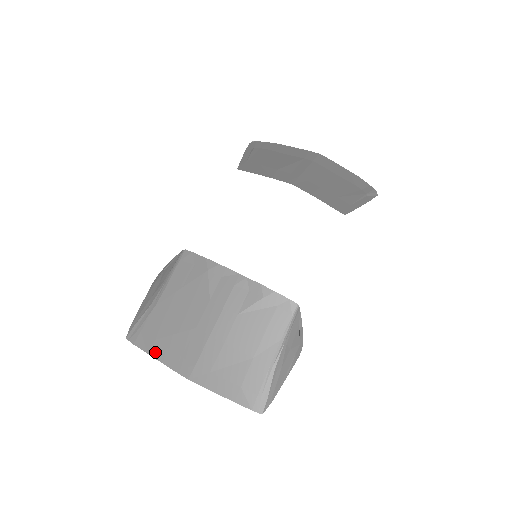
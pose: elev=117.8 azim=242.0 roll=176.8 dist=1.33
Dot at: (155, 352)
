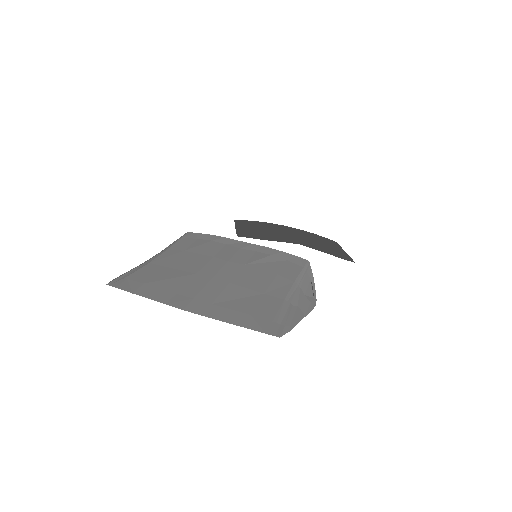
Dot at: (142, 292)
